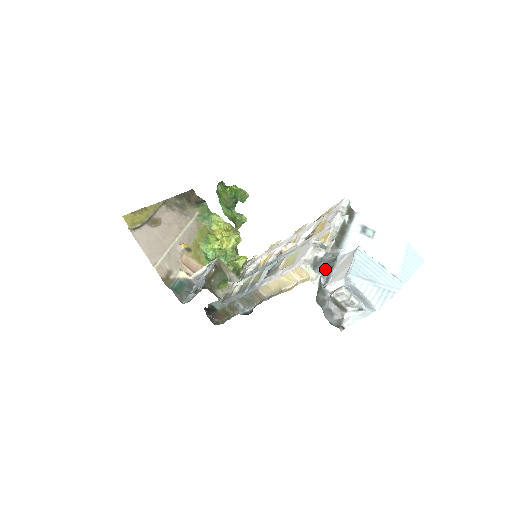
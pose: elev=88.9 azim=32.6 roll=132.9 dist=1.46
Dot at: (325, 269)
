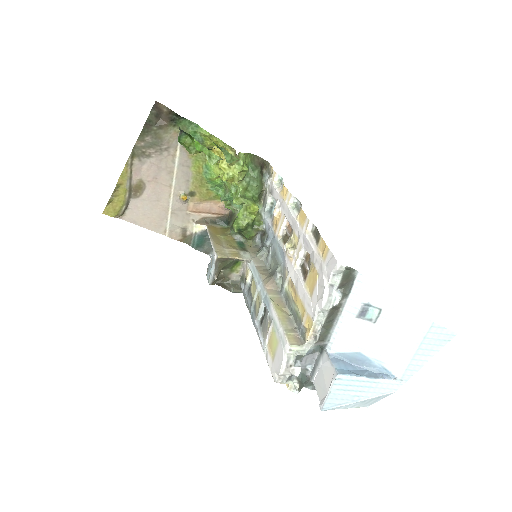
Dot at: (313, 354)
